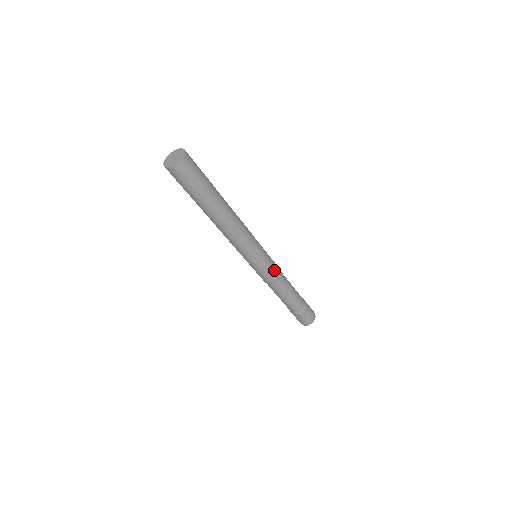
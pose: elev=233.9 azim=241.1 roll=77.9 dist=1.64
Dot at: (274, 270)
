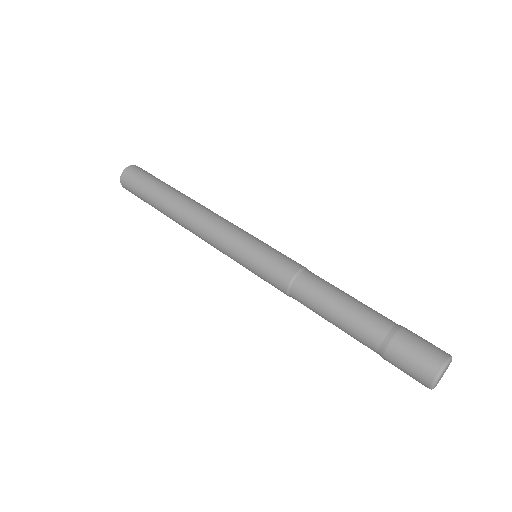
Dot at: (283, 262)
